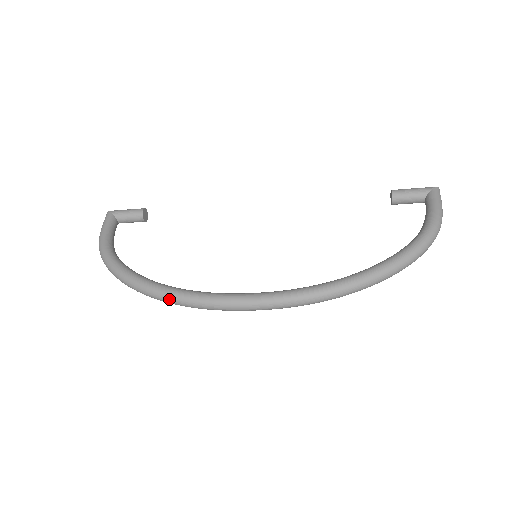
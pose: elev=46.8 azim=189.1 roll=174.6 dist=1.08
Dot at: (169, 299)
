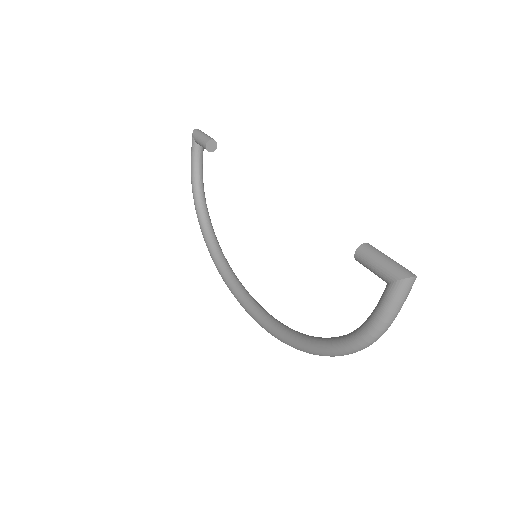
Dot at: occluded
